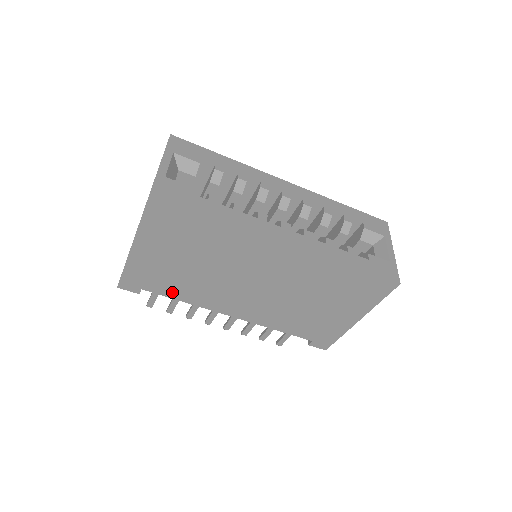
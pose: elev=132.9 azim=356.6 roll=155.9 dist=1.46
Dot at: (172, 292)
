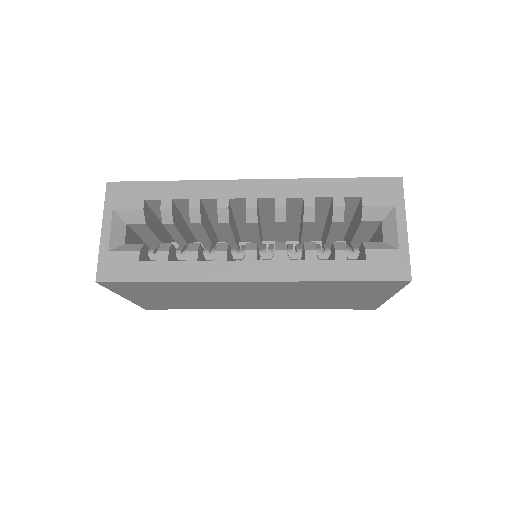
Dot at: (191, 307)
